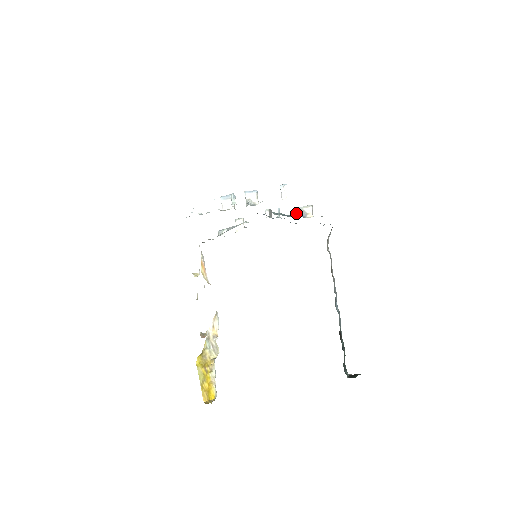
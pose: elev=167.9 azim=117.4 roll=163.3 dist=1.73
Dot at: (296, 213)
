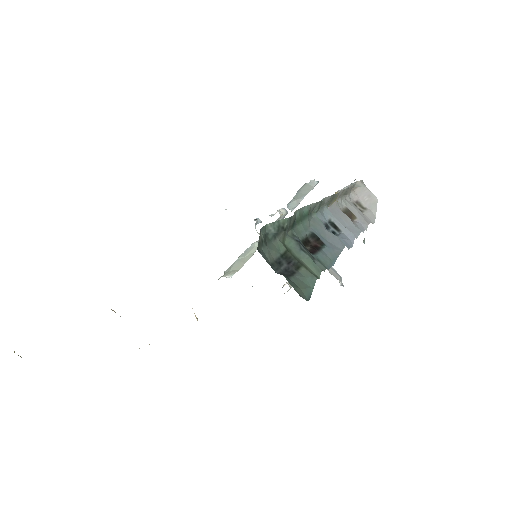
Dot at: occluded
